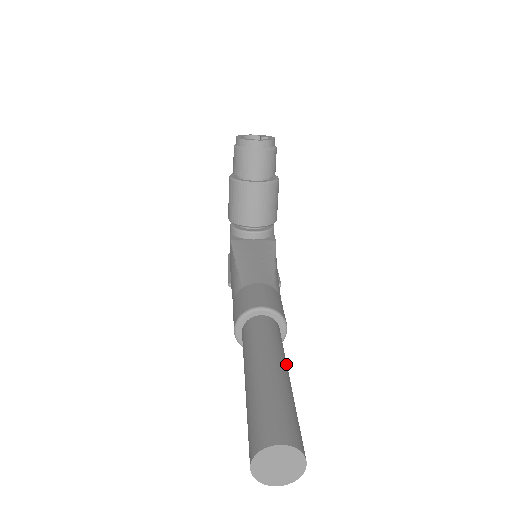
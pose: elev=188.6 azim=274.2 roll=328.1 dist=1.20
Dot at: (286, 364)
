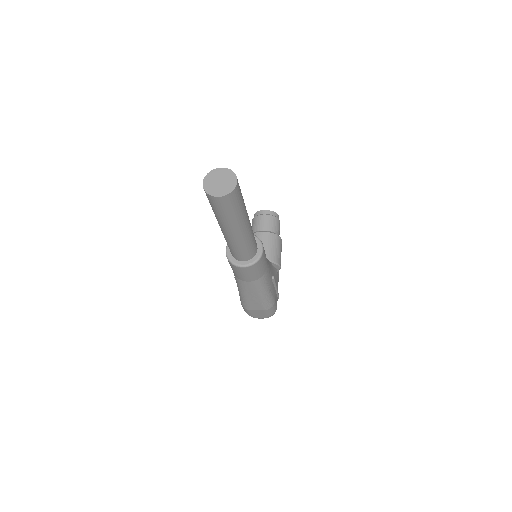
Dot at: occluded
